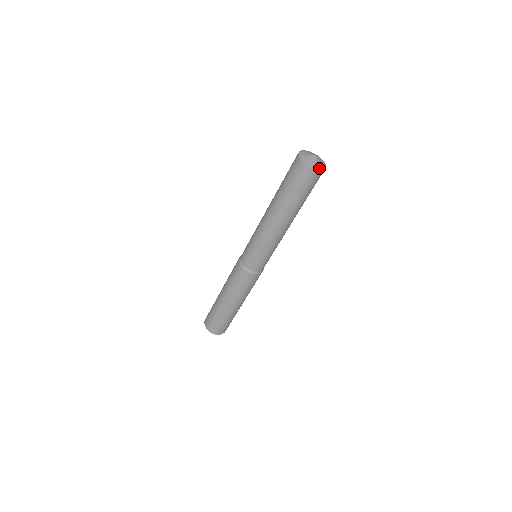
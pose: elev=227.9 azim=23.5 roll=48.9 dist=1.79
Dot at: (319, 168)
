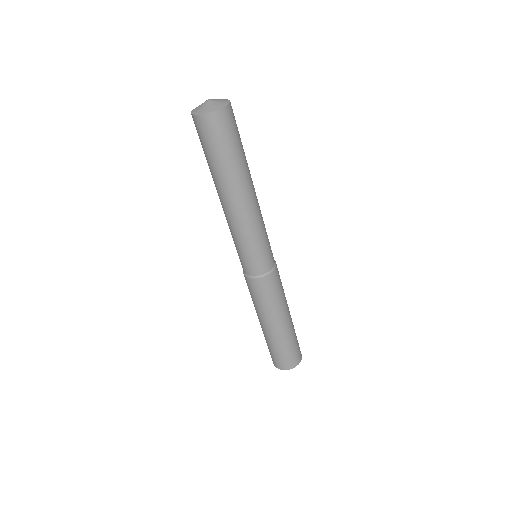
Dot at: (206, 112)
